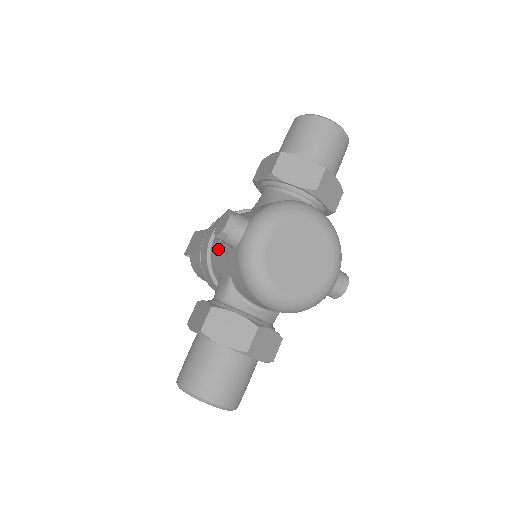
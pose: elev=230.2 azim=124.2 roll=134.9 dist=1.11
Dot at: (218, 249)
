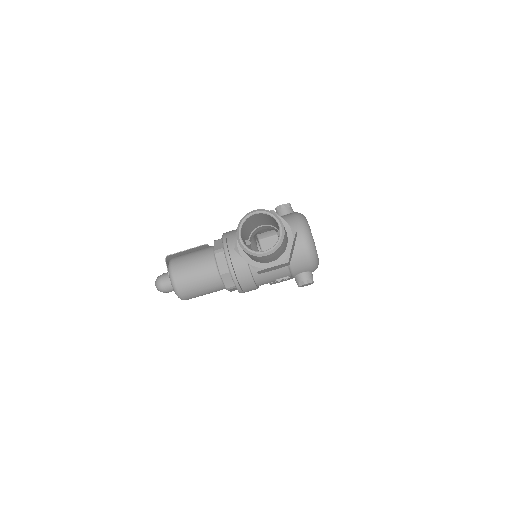
Dot at: occluded
